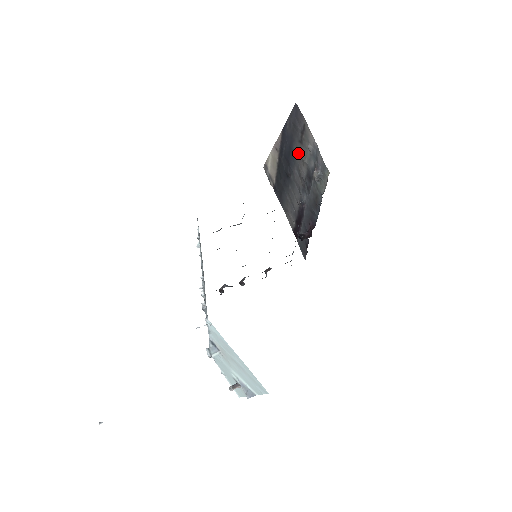
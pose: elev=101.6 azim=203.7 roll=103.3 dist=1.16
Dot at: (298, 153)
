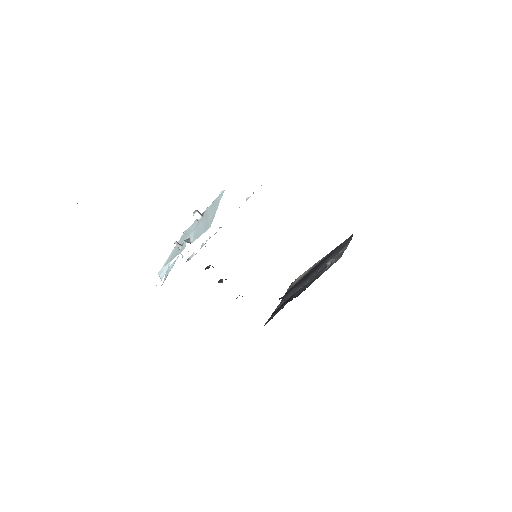
Dot at: (329, 259)
